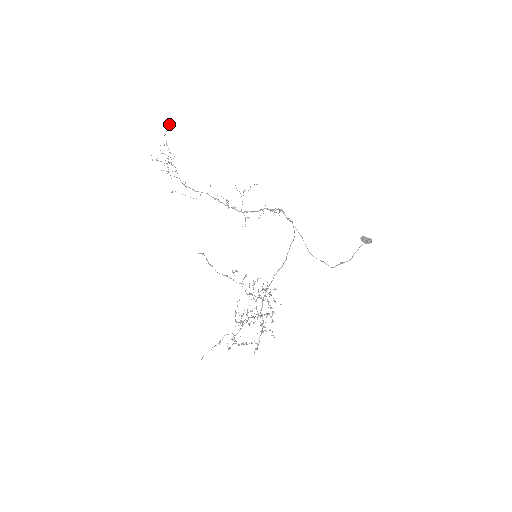
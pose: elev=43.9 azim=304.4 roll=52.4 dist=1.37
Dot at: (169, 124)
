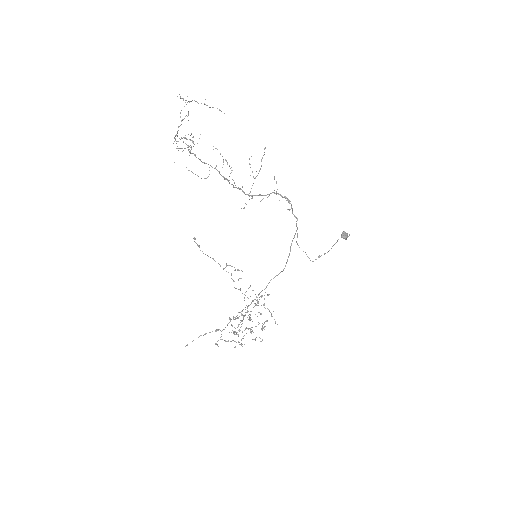
Dot at: occluded
